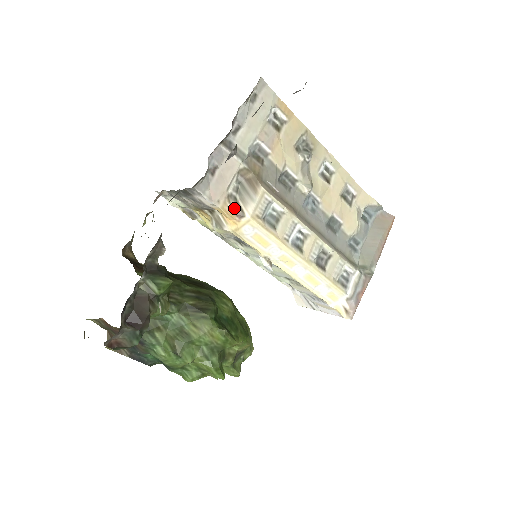
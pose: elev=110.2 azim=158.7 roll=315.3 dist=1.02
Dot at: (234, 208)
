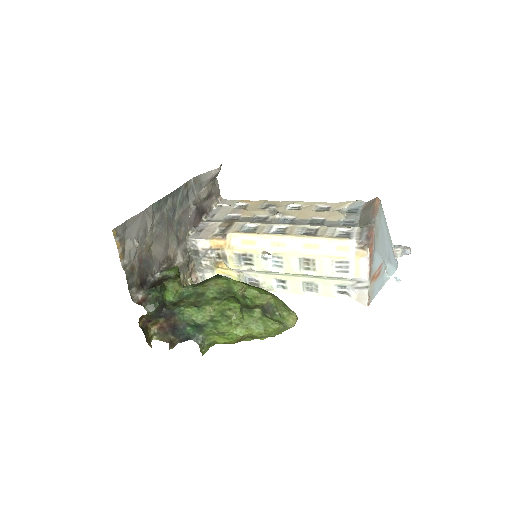
Dot at: (219, 236)
